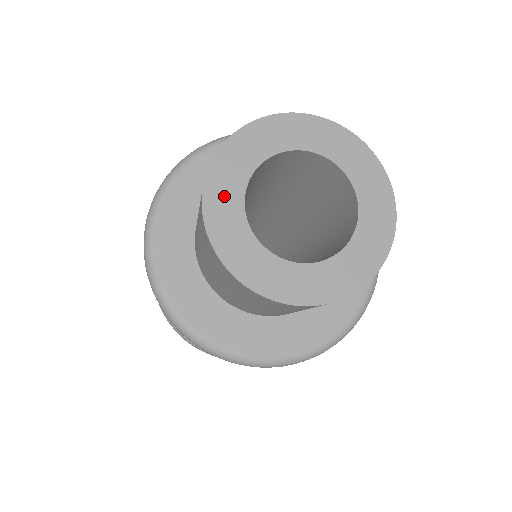
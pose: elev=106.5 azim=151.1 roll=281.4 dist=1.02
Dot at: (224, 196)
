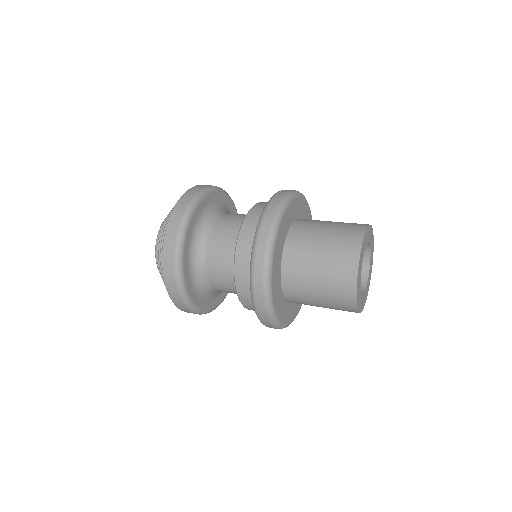
Dot at: (360, 301)
